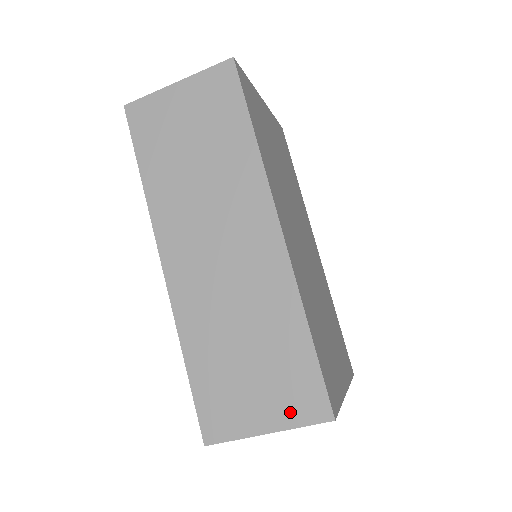
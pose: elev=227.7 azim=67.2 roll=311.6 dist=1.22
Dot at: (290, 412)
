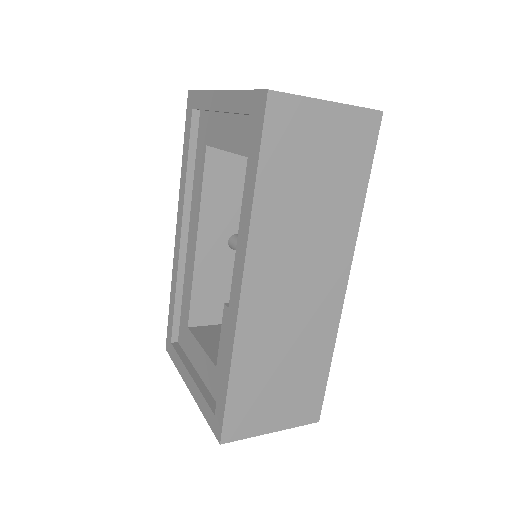
Dot at: (294, 417)
